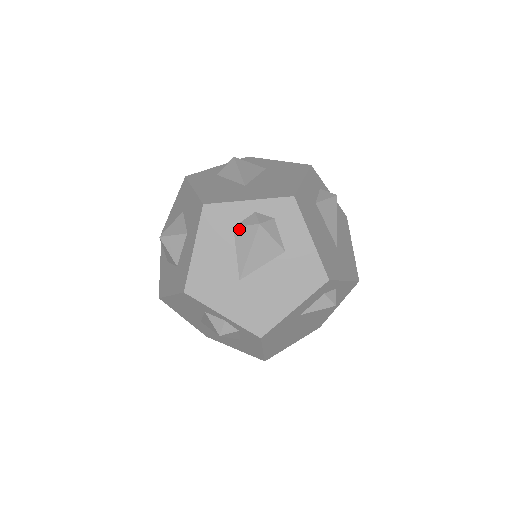
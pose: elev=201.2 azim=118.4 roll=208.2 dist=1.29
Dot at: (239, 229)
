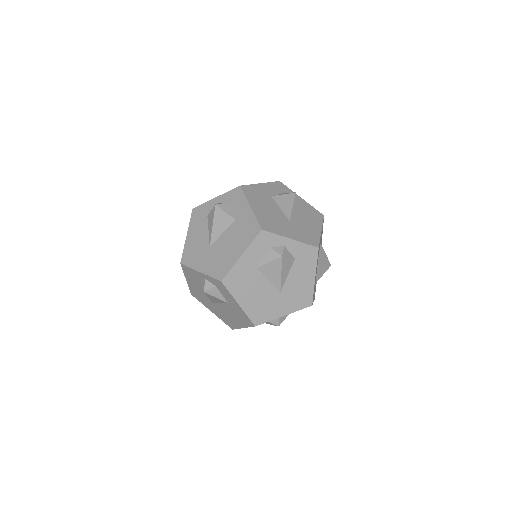
Dot at: occluded
